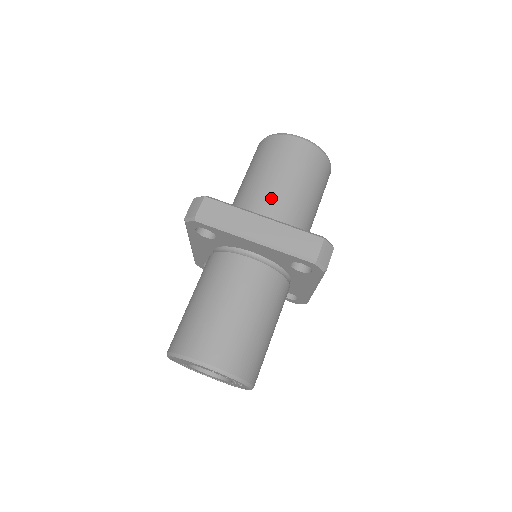
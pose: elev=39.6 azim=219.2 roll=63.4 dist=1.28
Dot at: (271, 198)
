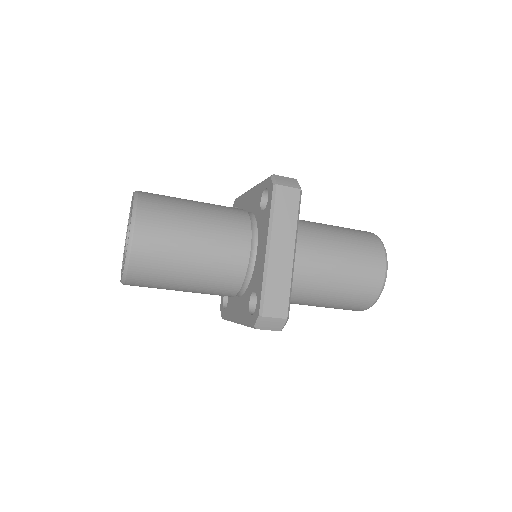
Dot at: (317, 256)
